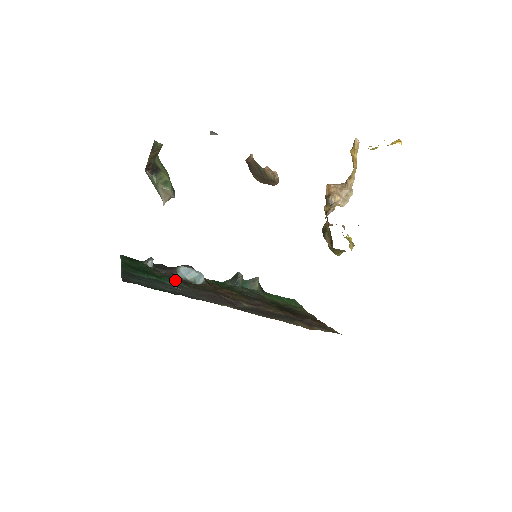
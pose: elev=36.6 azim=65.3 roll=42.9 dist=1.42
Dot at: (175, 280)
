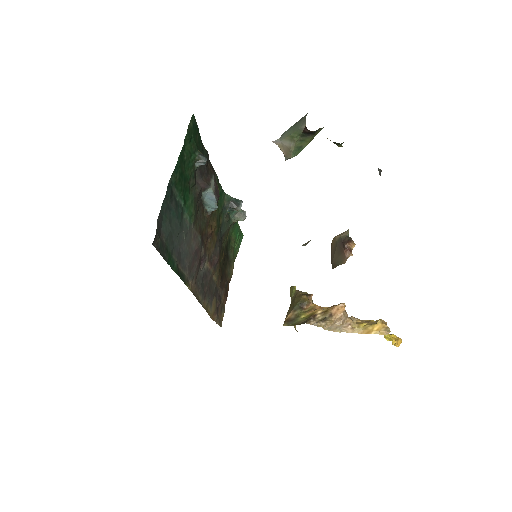
Dot at: (194, 209)
